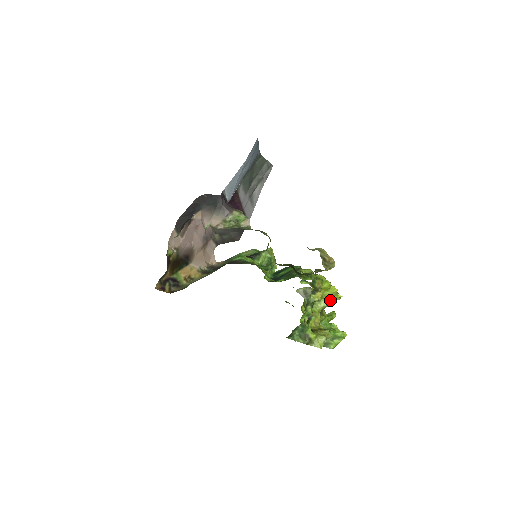
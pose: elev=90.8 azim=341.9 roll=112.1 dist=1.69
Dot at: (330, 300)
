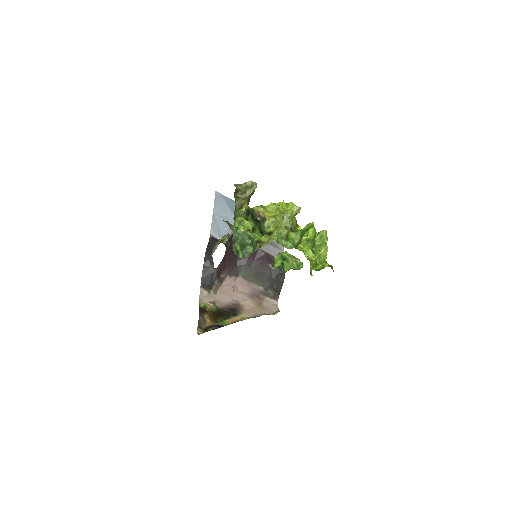
Dot at: (279, 211)
